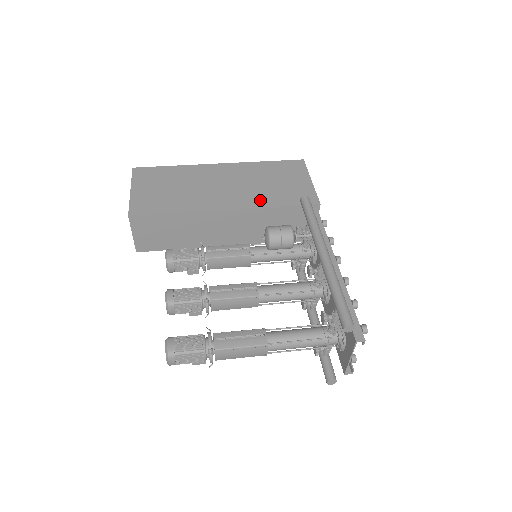
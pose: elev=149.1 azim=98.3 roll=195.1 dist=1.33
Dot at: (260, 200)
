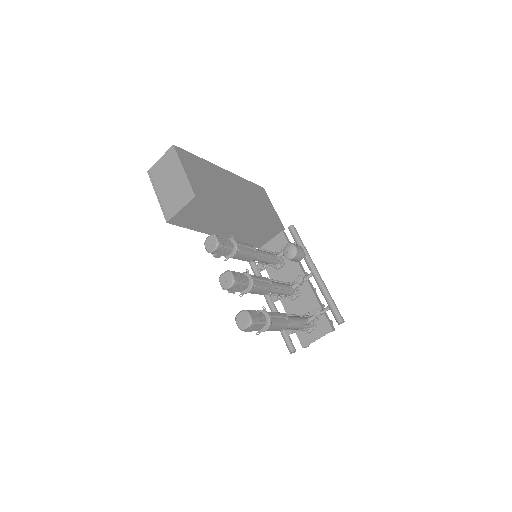
Dot at: (259, 214)
